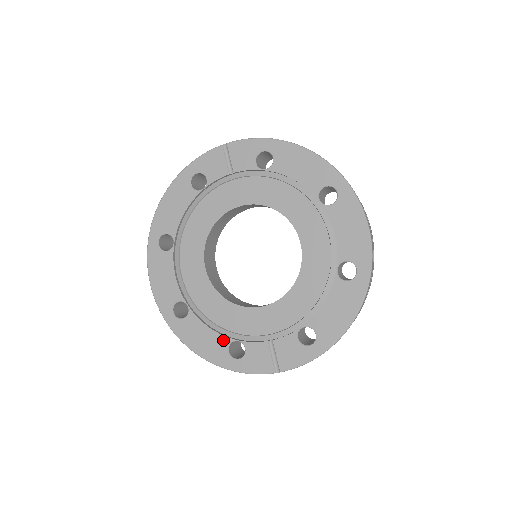
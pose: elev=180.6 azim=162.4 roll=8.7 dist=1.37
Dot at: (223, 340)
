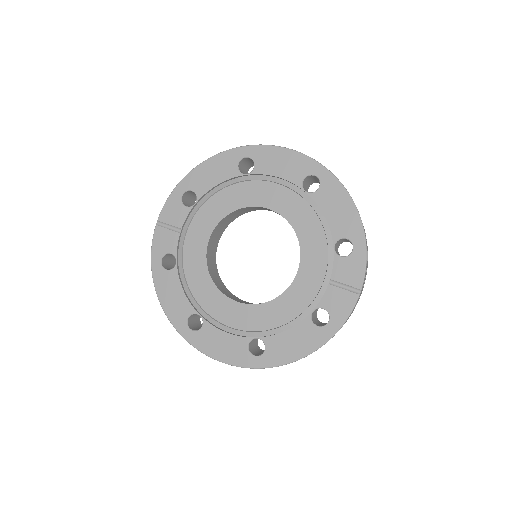
Dot at: (304, 324)
